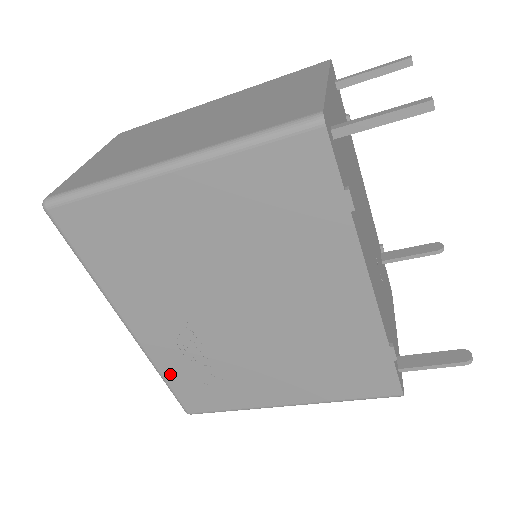
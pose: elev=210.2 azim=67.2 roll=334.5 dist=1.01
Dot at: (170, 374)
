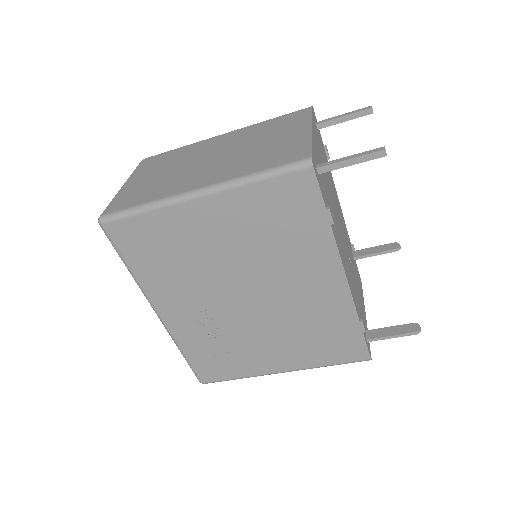
Dot at: (189, 351)
